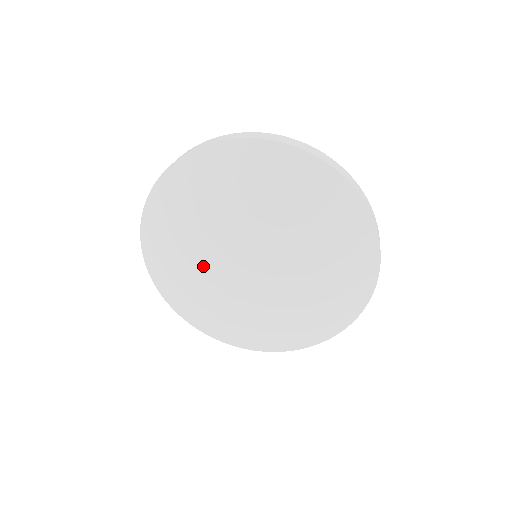
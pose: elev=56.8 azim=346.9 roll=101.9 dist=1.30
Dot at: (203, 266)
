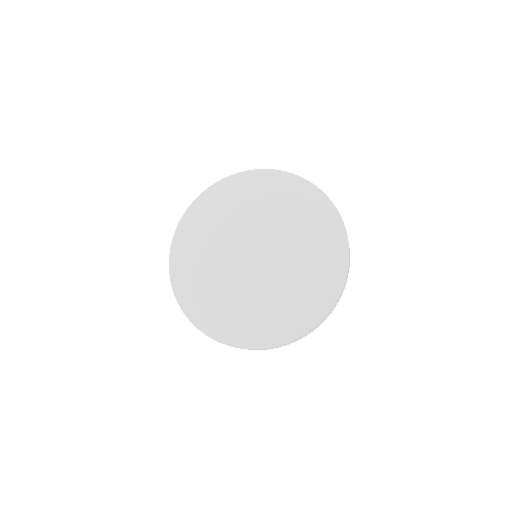
Dot at: (220, 236)
